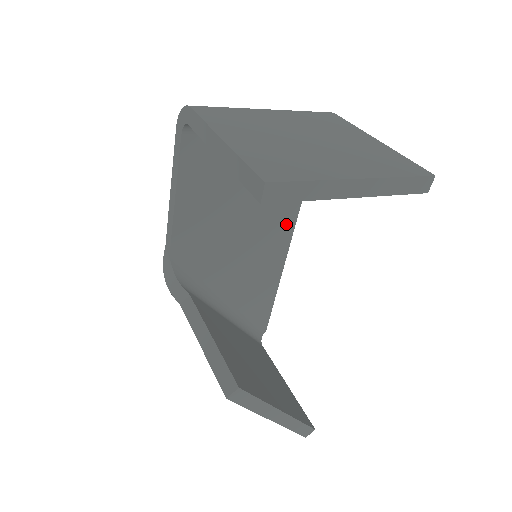
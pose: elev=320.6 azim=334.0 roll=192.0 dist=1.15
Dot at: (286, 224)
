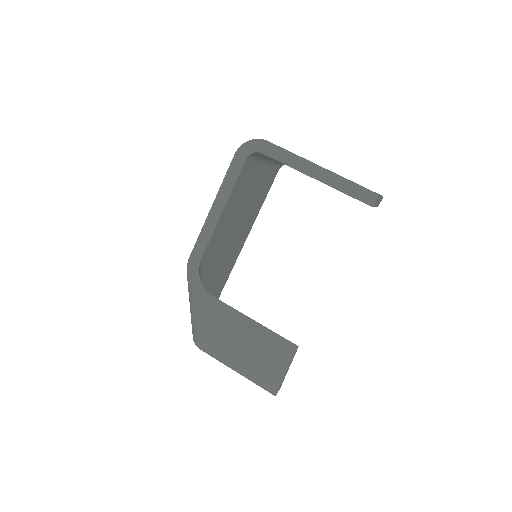
Dot at: (246, 234)
